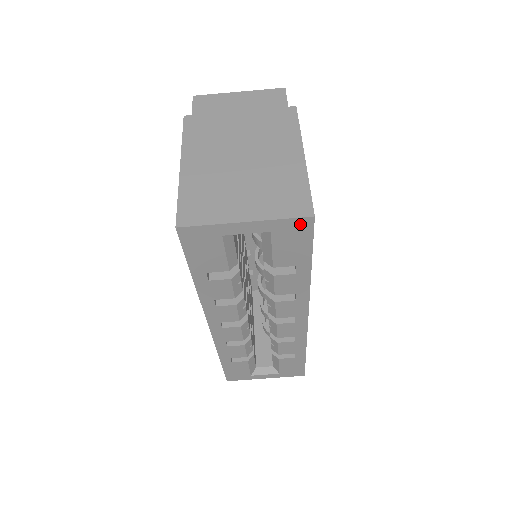
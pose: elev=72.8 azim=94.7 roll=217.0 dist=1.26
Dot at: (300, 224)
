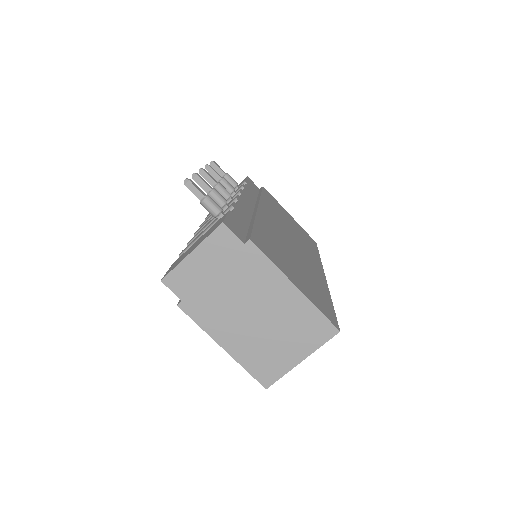
Dot at: occluded
